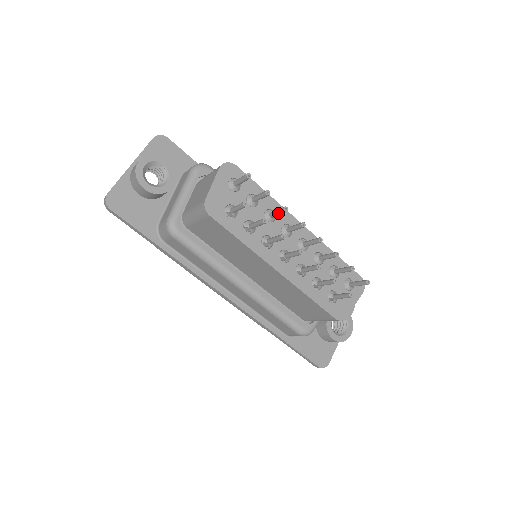
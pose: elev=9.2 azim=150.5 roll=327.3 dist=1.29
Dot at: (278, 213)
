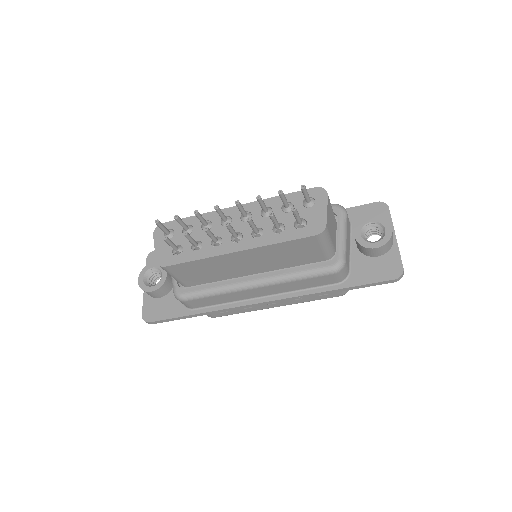
Dot at: (199, 219)
